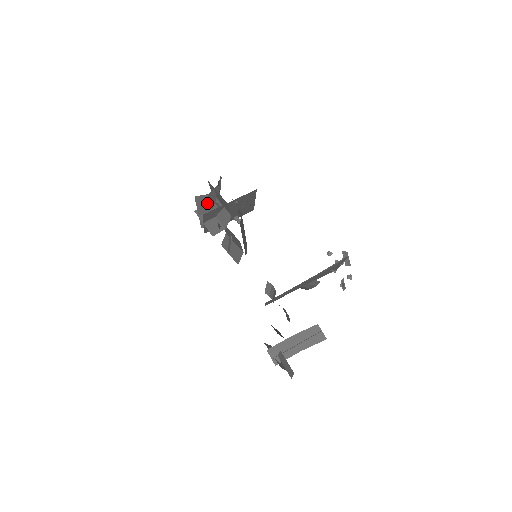
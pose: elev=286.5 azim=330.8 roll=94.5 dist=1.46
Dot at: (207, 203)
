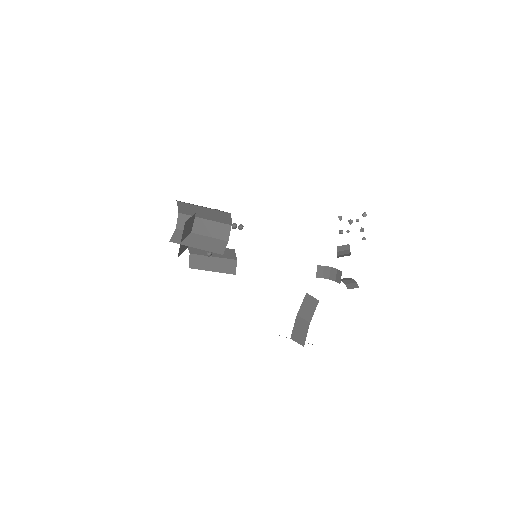
Dot at: (190, 225)
